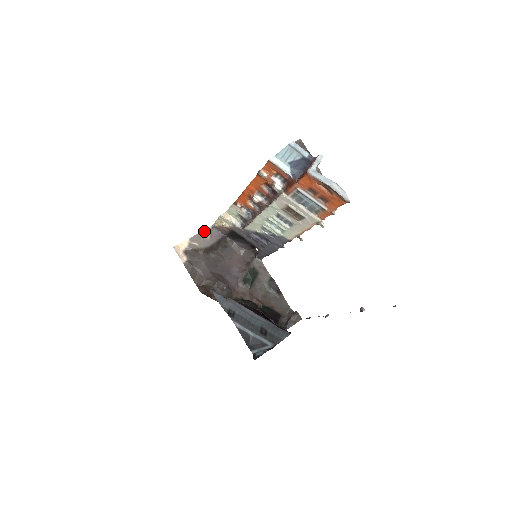
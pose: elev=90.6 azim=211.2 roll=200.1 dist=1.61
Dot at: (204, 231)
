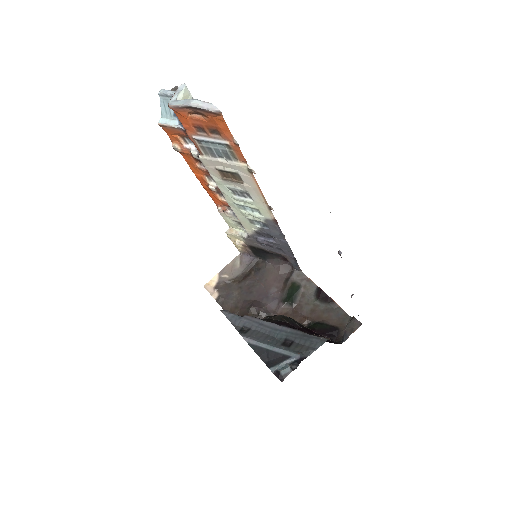
Dot at: (233, 261)
